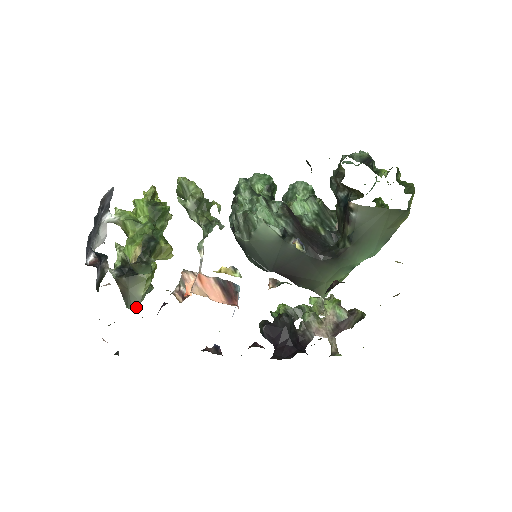
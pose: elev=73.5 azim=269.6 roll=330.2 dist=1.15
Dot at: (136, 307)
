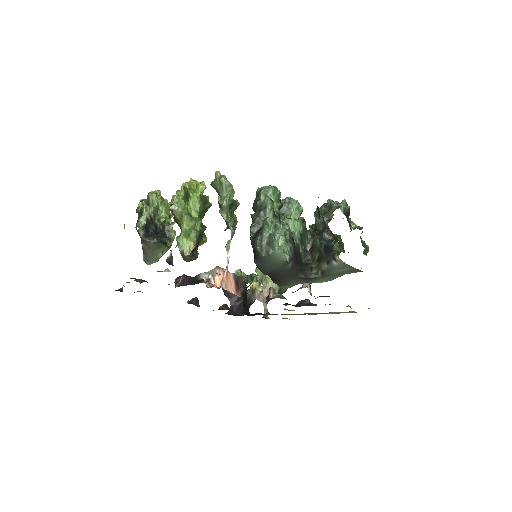
Dot at: (152, 263)
